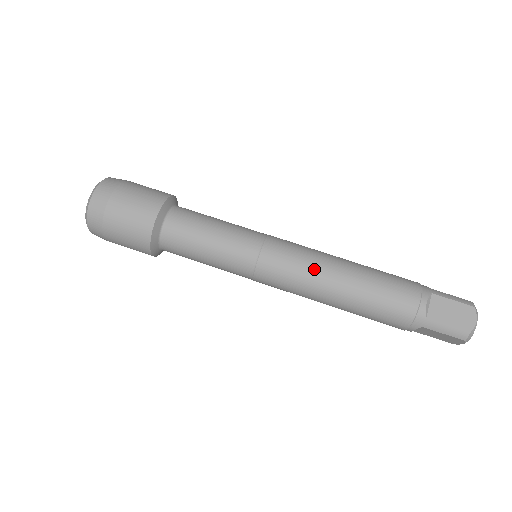
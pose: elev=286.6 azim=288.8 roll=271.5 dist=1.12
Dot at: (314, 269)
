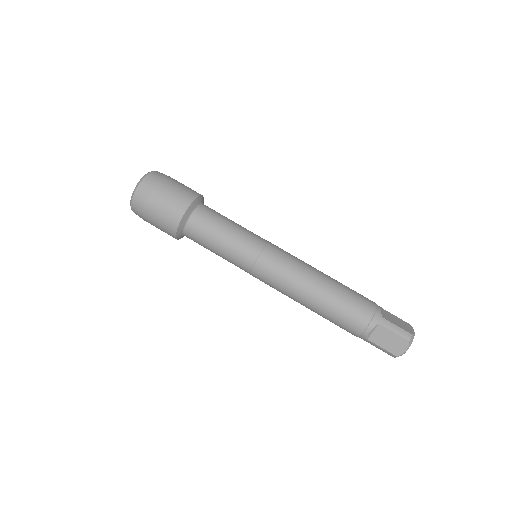
Dot at: (291, 287)
